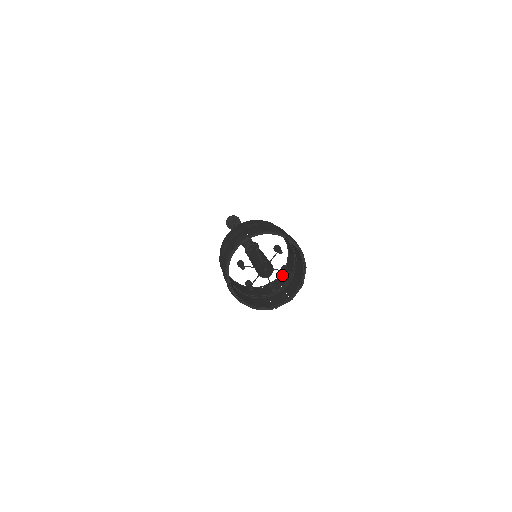
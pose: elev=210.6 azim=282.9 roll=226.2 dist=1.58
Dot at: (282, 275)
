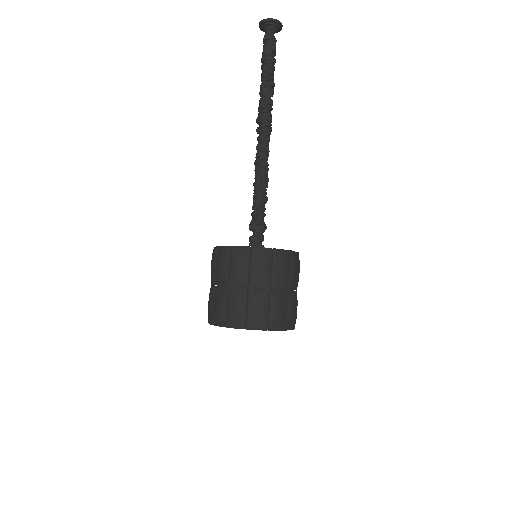
Dot at: occluded
